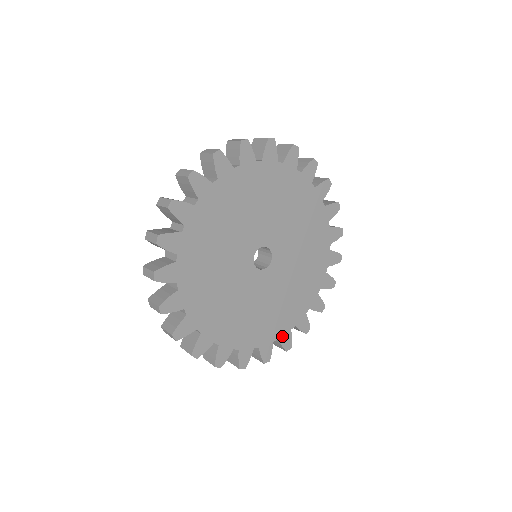
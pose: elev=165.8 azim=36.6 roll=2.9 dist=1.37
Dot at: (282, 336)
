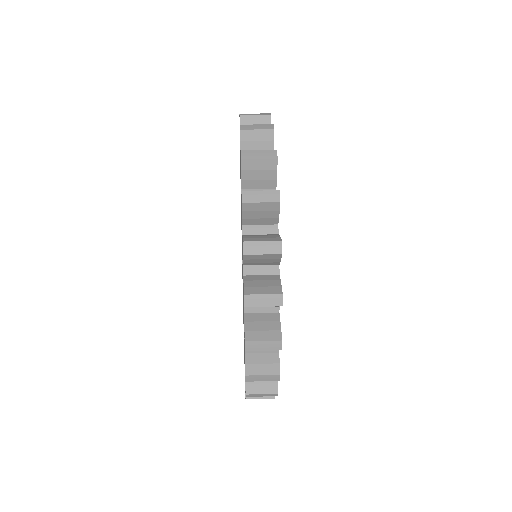
Dot at: occluded
